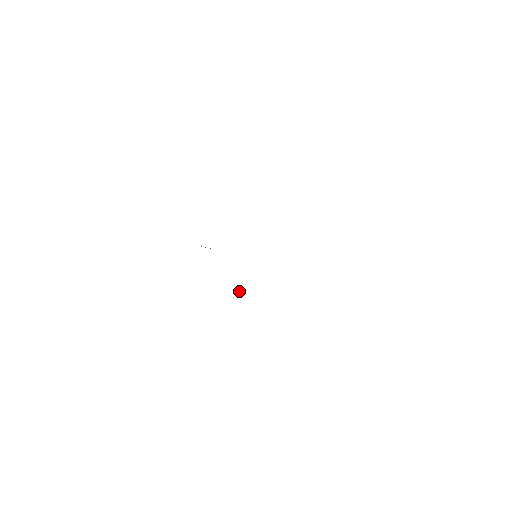
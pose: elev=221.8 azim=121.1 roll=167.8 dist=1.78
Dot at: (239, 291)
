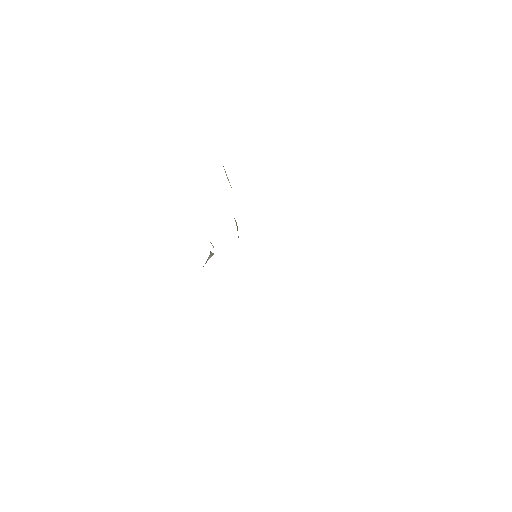
Dot at: (210, 256)
